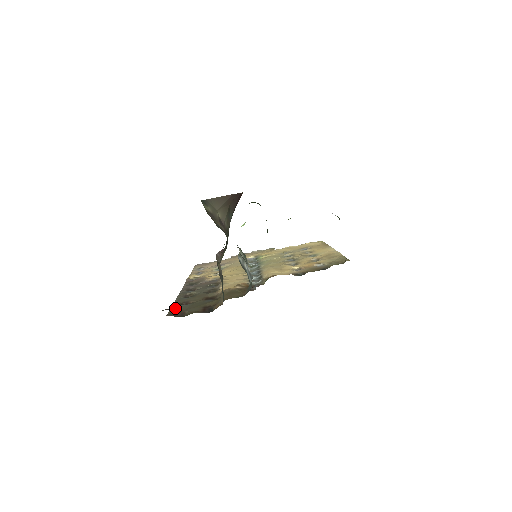
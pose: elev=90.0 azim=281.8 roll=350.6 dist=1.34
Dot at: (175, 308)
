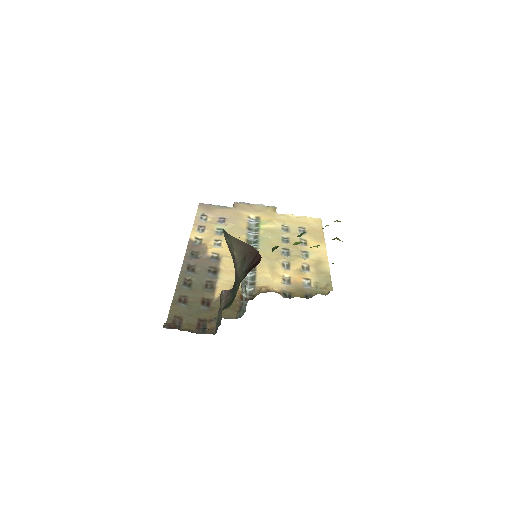
Dot at: (175, 308)
